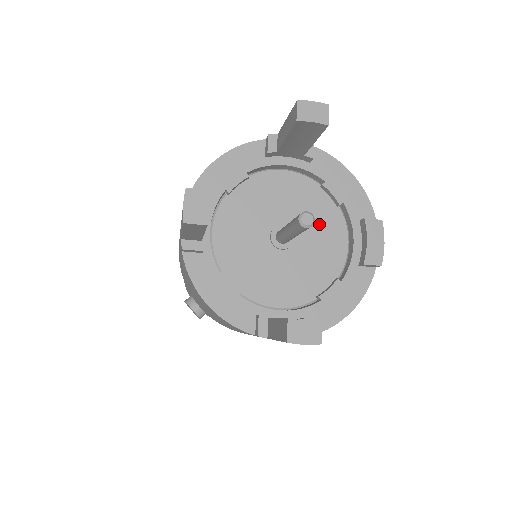
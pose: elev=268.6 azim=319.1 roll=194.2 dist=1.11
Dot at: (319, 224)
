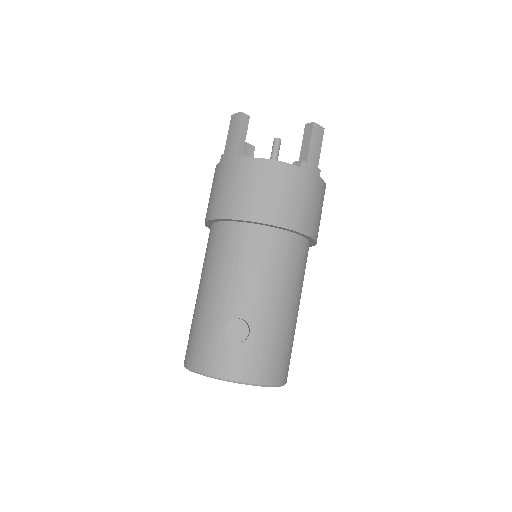
Dot at: occluded
